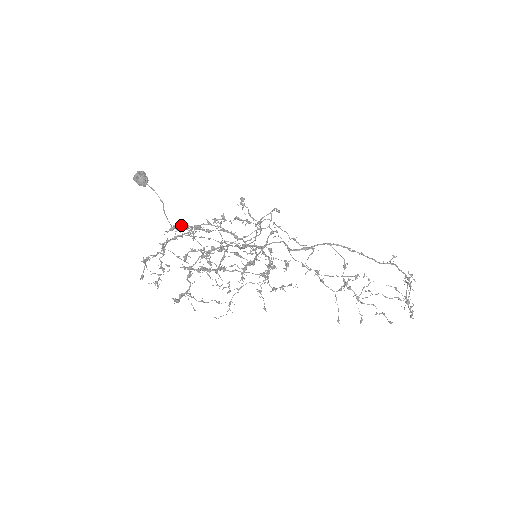
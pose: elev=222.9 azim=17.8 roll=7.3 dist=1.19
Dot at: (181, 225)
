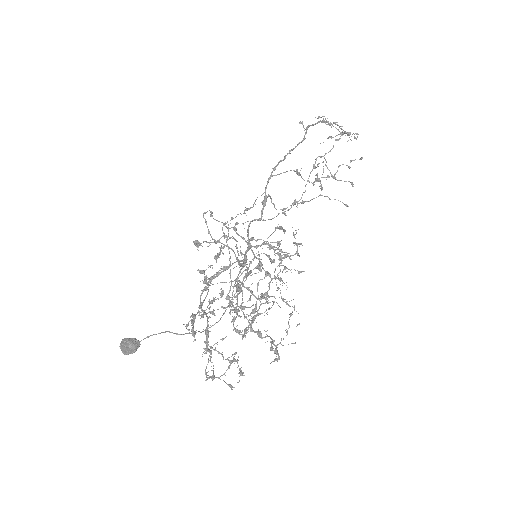
Dot at: (194, 322)
